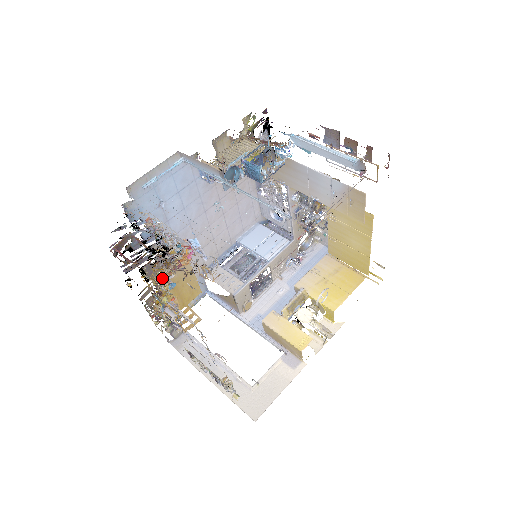
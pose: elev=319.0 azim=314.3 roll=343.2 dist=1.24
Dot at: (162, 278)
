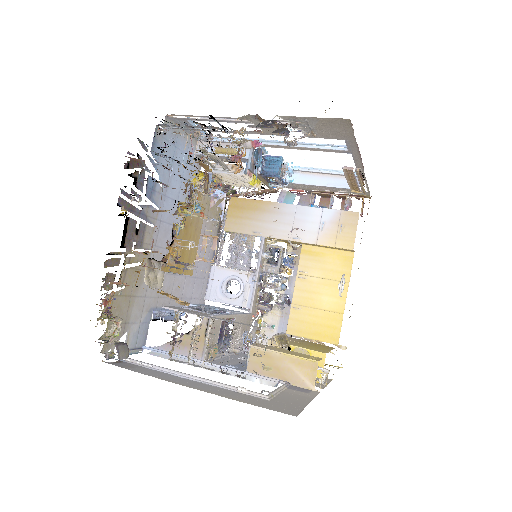
Dot at: (245, 130)
